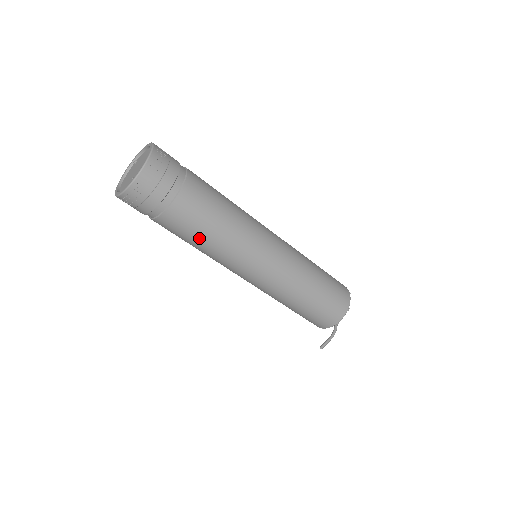
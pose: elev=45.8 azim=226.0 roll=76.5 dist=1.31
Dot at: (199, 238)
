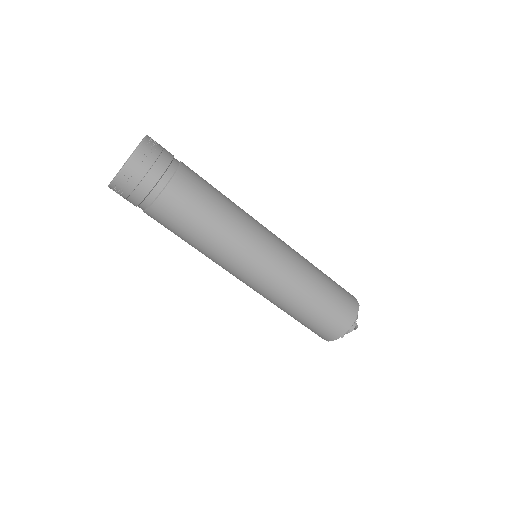
Dot at: occluded
